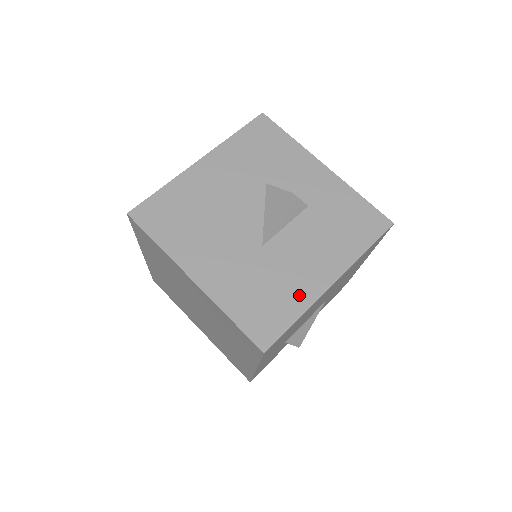
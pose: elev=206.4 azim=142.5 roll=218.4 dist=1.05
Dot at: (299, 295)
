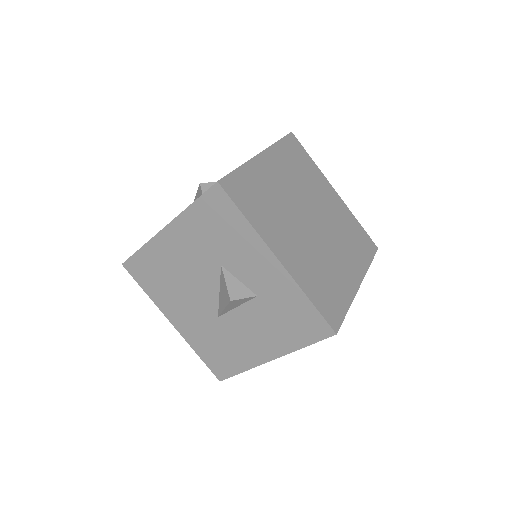
Dot at: (244, 359)
